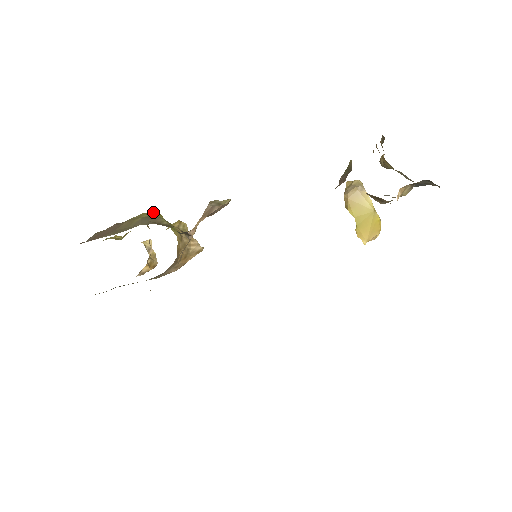
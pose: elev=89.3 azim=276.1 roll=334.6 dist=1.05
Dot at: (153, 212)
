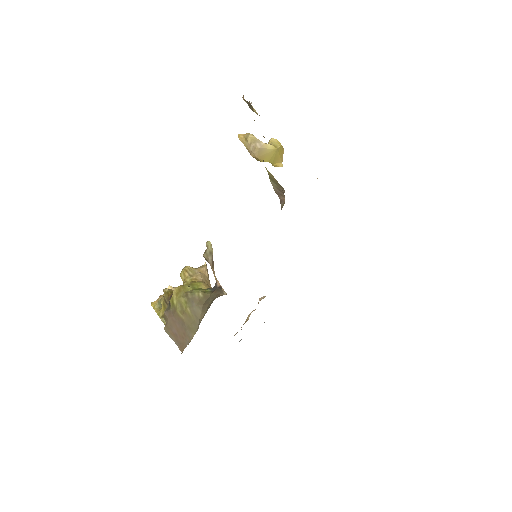
Dot at: (178, 290)
